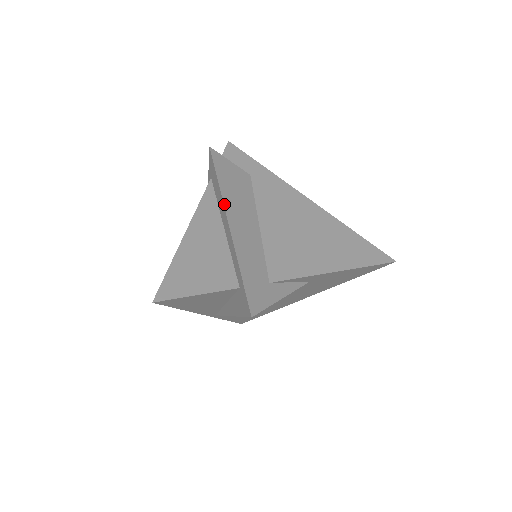
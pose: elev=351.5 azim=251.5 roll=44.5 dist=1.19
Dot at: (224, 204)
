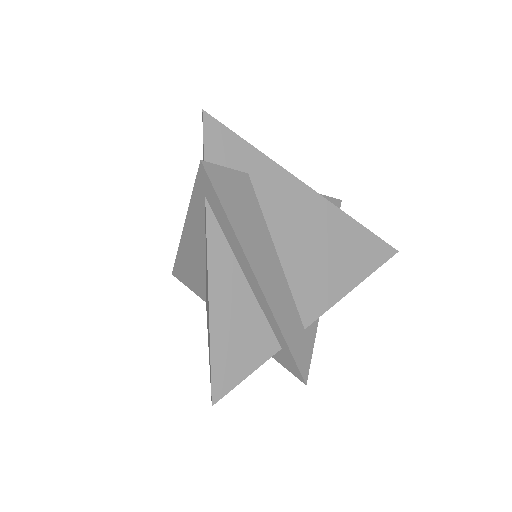
Dot at: (247, 258)
